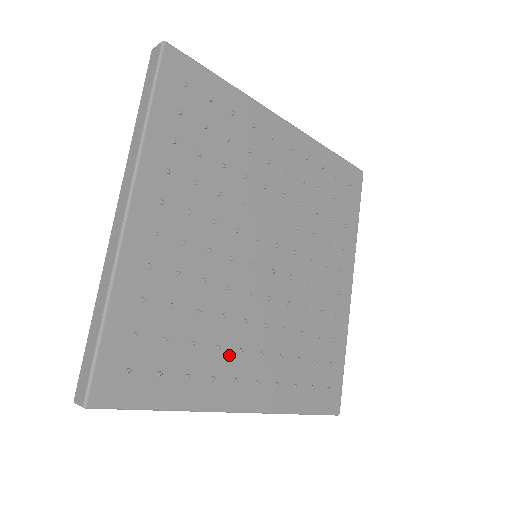
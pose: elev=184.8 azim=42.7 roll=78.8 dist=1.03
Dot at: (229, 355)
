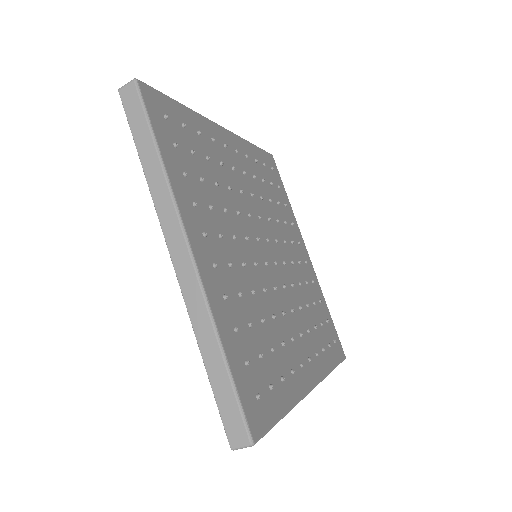
Dot at: (289, 347)
